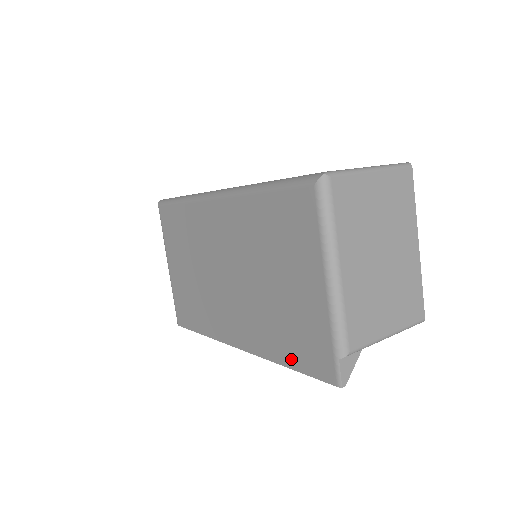
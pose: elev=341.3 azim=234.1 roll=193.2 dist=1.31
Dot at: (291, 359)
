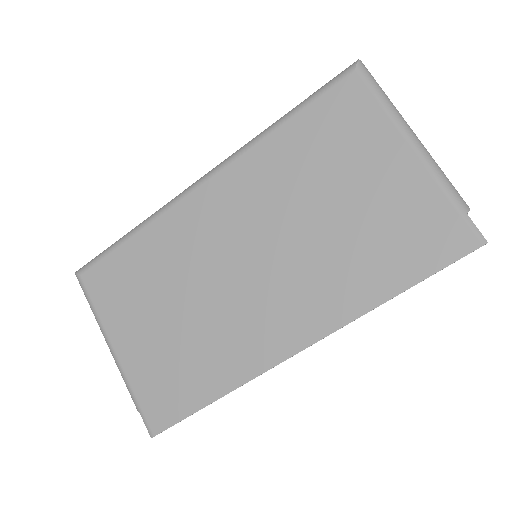
Dot at: (401, 276)
